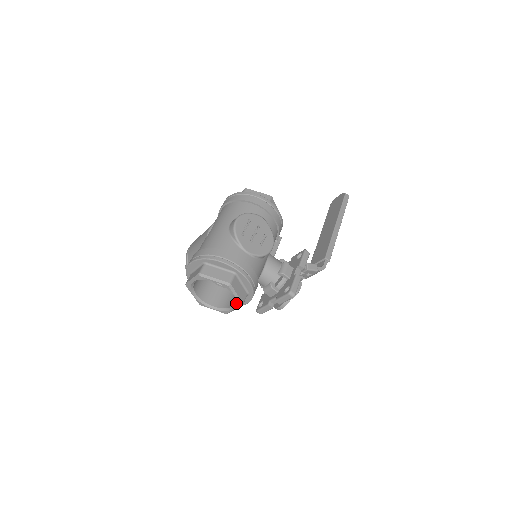
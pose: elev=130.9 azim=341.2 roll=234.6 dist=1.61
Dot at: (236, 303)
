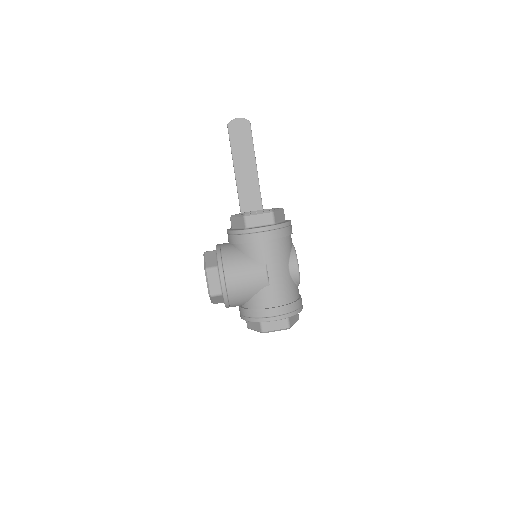
Dot at: occluded
